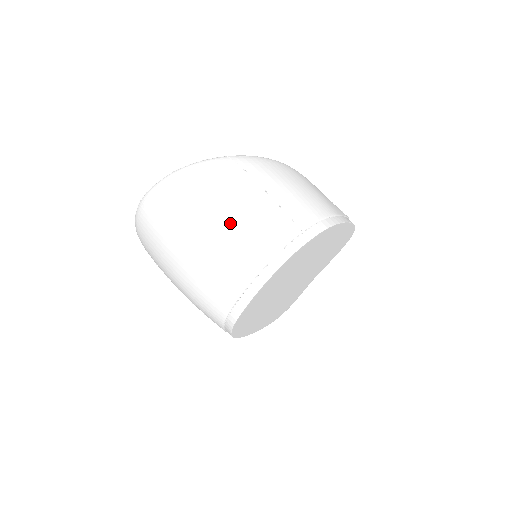
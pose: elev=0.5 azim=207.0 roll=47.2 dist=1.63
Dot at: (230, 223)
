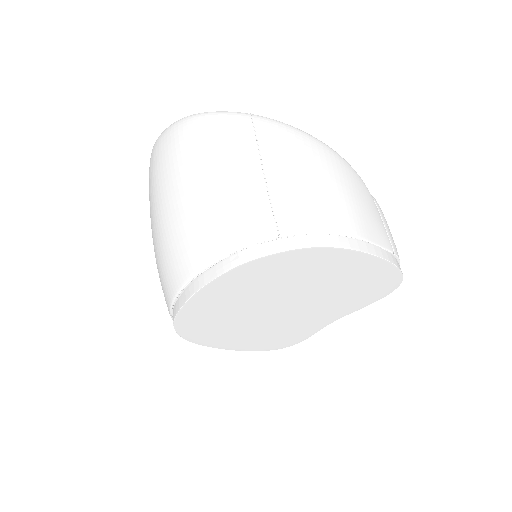
Dot at: (202, 192)
